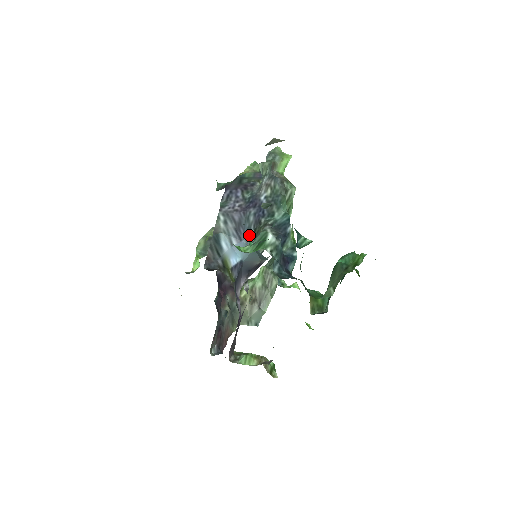
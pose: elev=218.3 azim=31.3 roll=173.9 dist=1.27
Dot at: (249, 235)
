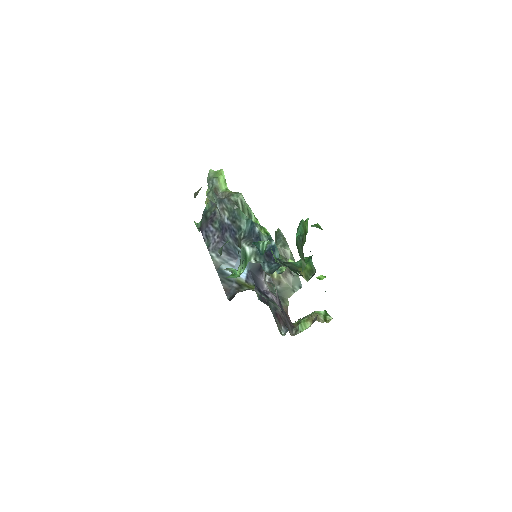
Dot at: occluded
